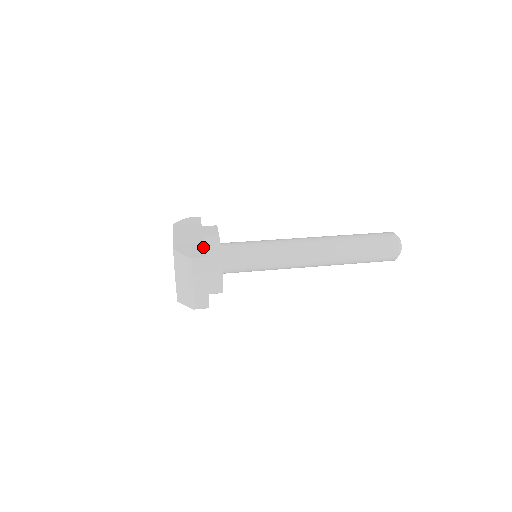
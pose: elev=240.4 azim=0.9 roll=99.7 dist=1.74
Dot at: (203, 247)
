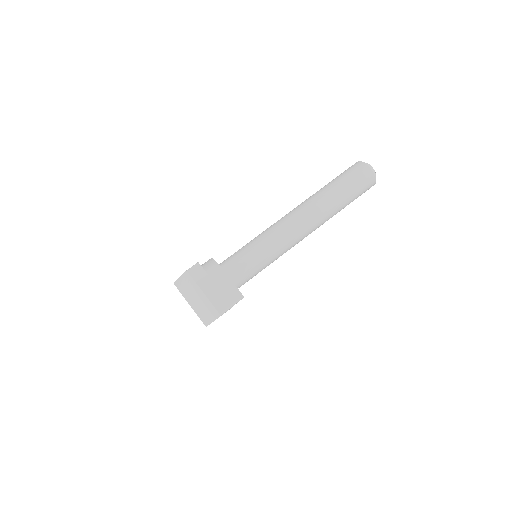
Dot at: occluded
